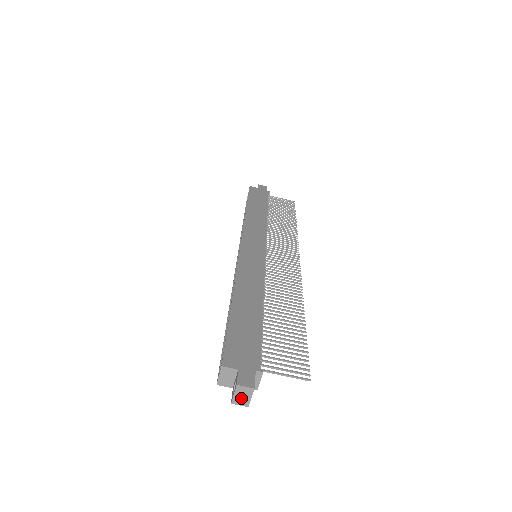
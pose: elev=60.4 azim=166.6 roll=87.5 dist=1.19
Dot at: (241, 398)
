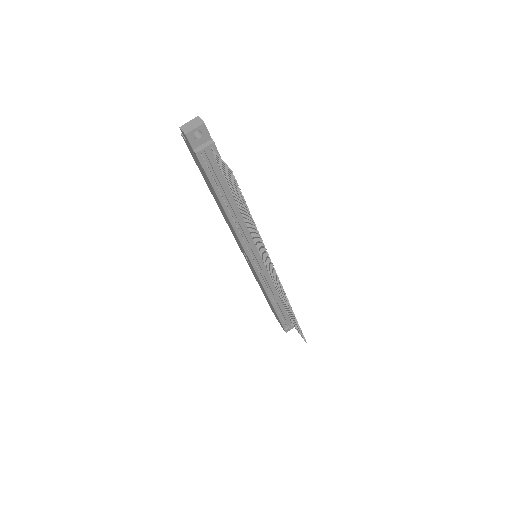
Dot at: (189, 126)
